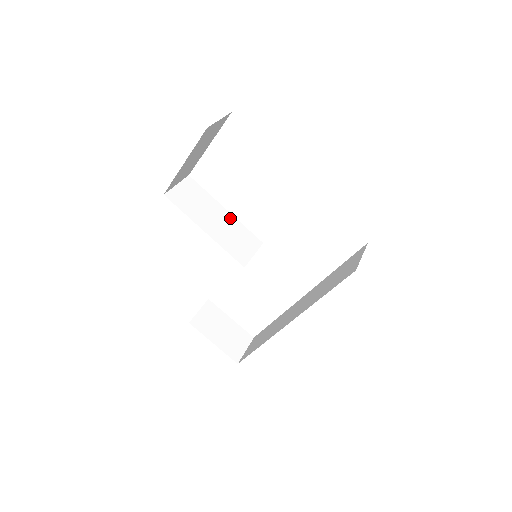
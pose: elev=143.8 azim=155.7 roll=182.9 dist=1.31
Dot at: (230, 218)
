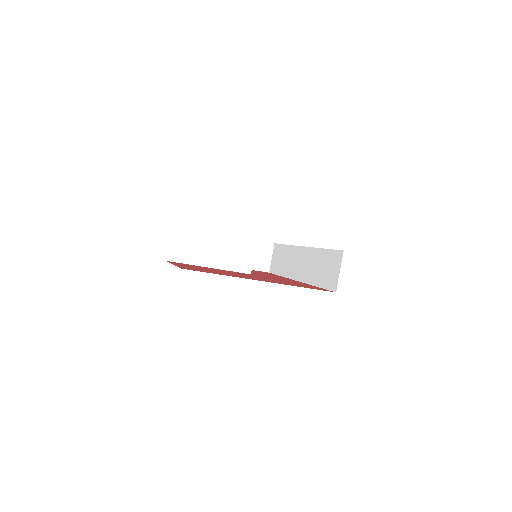
Dot at: (223, 236)
